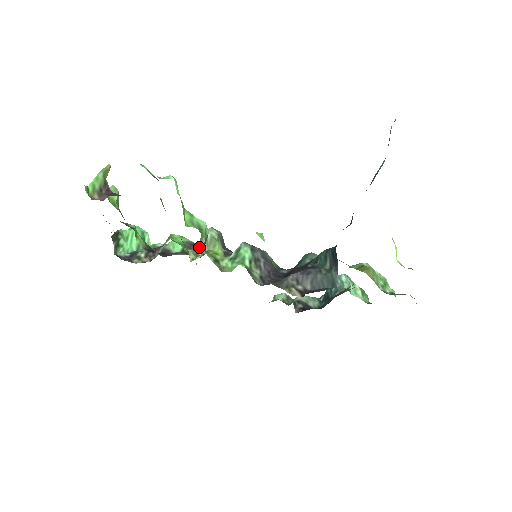
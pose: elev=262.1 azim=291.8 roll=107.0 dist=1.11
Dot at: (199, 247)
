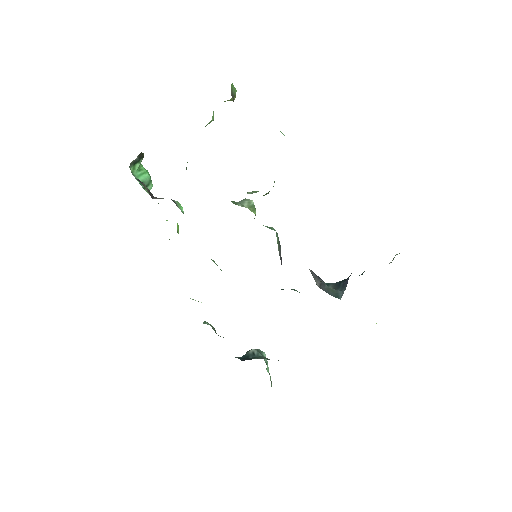
Dot at: (239, 203)
